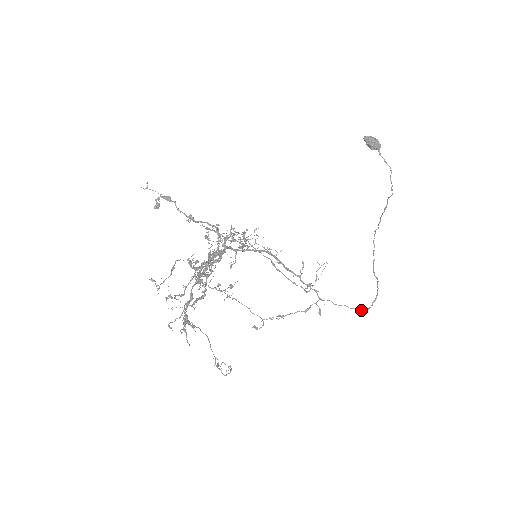
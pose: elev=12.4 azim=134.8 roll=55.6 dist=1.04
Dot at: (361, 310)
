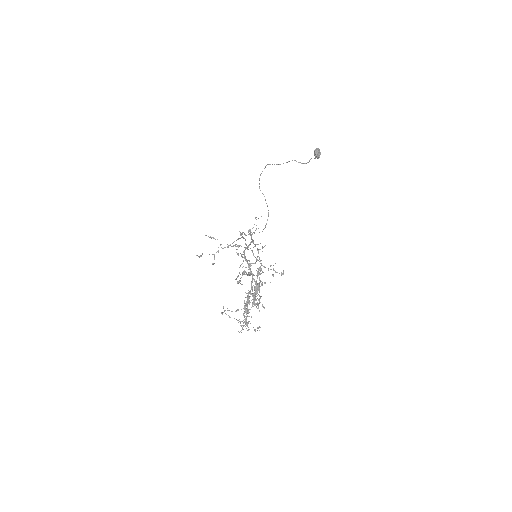
Dot at: occluded
